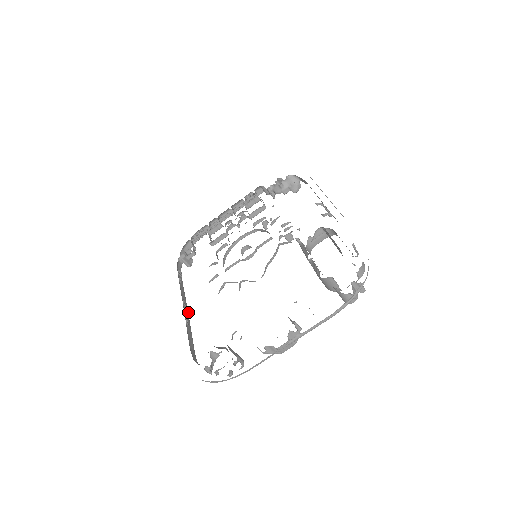
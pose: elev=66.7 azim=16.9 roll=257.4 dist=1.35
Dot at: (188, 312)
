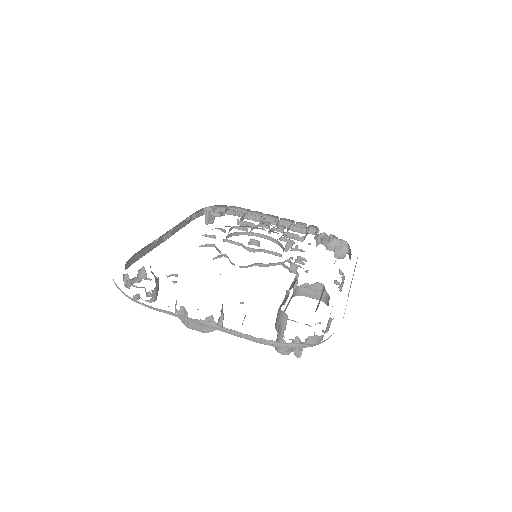
Dot at: occluded
